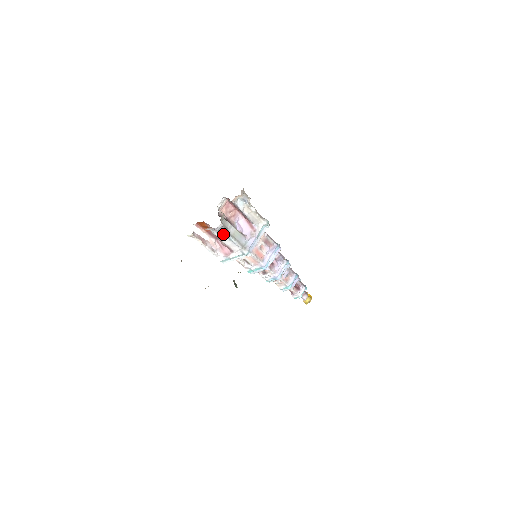
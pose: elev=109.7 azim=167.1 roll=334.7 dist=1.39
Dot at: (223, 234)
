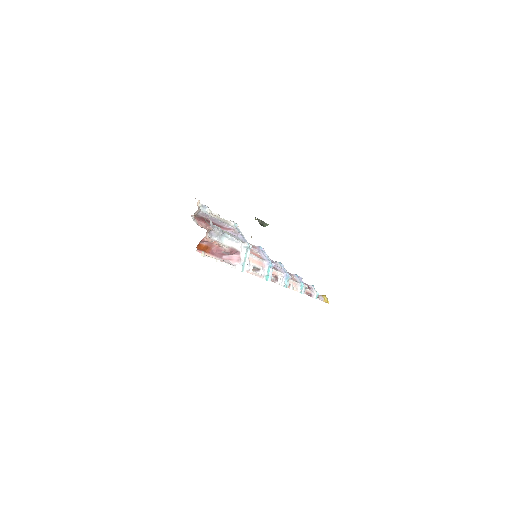
Dot at: (219, 231)
